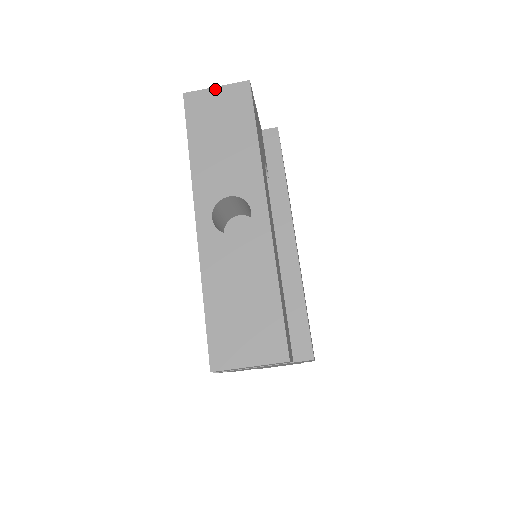
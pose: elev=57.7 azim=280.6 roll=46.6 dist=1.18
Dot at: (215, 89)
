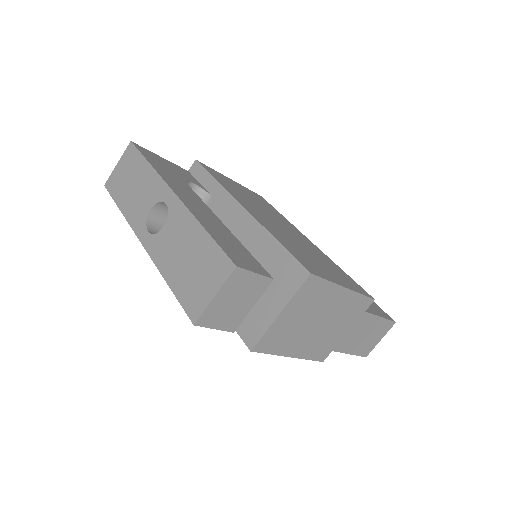
Dot at: (117, 165)
